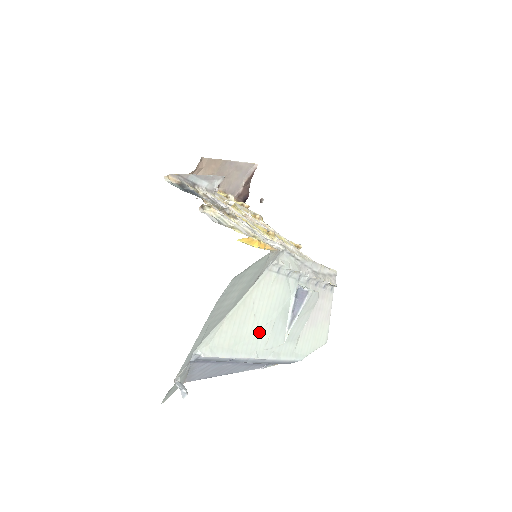
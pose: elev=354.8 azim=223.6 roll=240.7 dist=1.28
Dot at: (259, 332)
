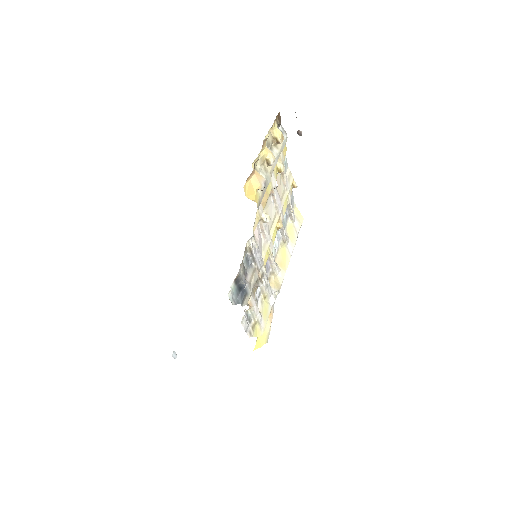
Dot at: occluded
